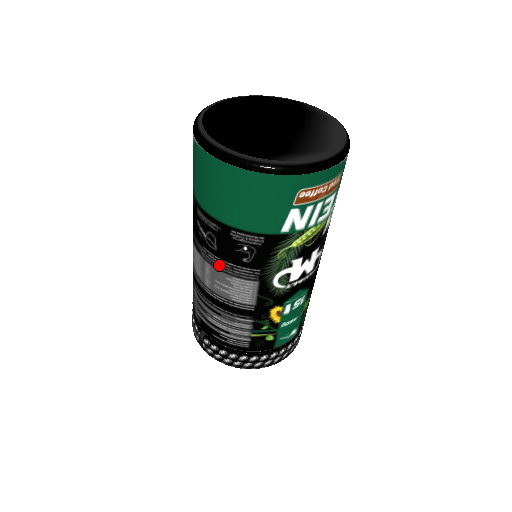
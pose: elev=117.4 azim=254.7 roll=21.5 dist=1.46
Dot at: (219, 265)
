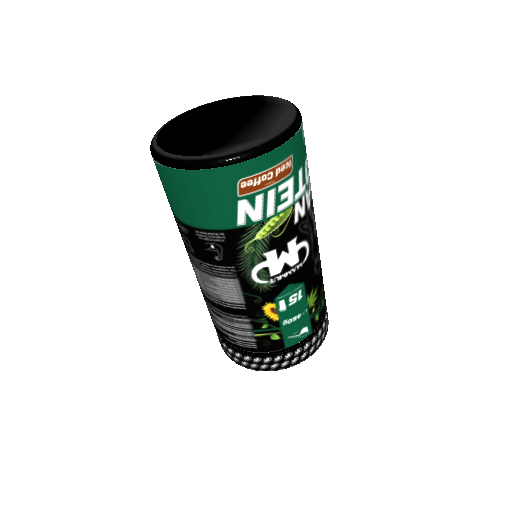
Dot at: (201, 267)
